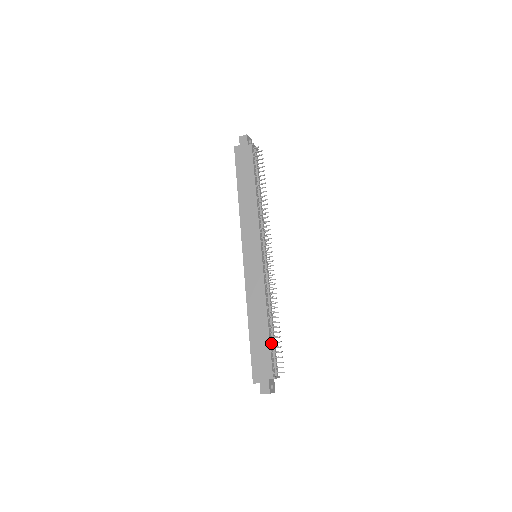
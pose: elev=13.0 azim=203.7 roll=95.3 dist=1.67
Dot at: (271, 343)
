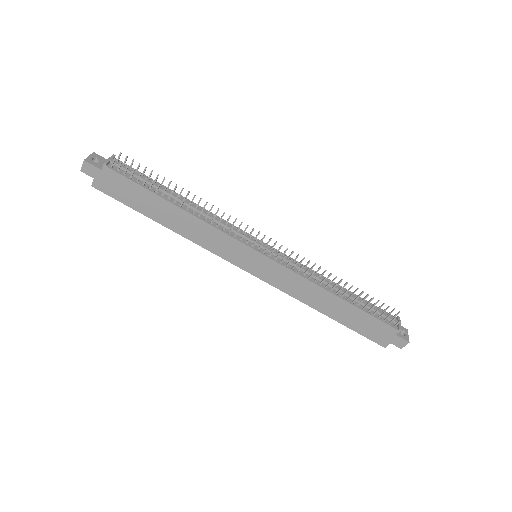
Dot at: (363, 308)
